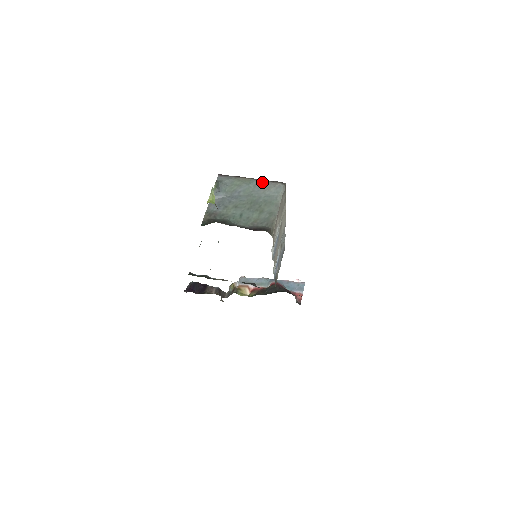
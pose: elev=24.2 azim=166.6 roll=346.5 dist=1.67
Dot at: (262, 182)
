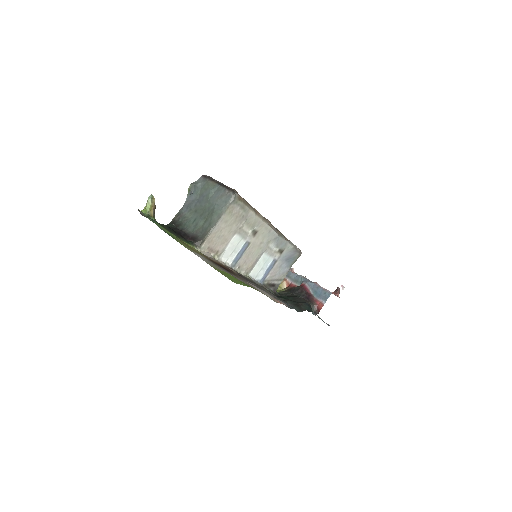
Dot at: (221, 188)
